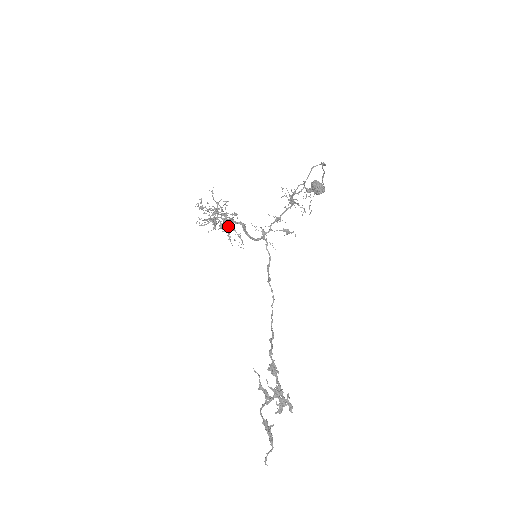
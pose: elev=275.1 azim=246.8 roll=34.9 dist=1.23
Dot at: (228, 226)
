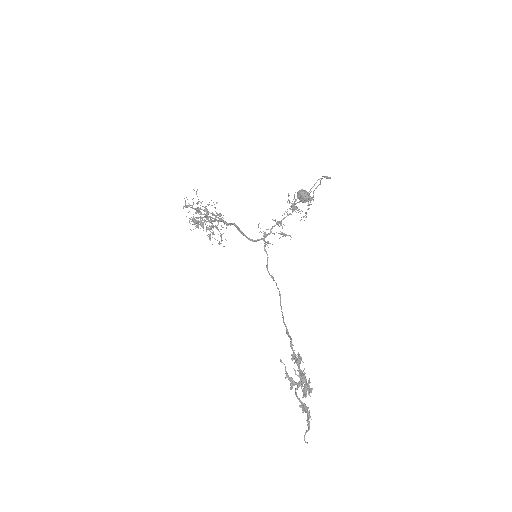
Dot at: occluded
